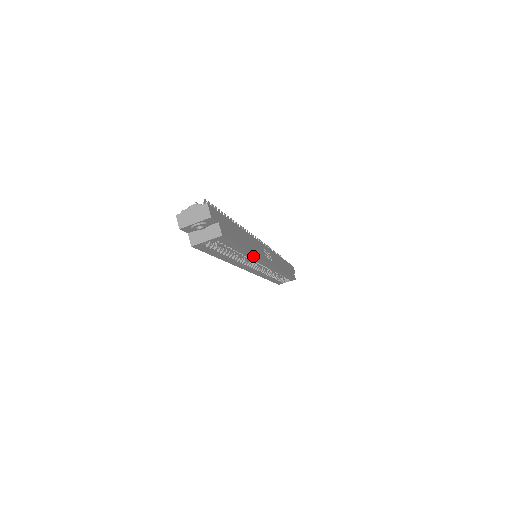
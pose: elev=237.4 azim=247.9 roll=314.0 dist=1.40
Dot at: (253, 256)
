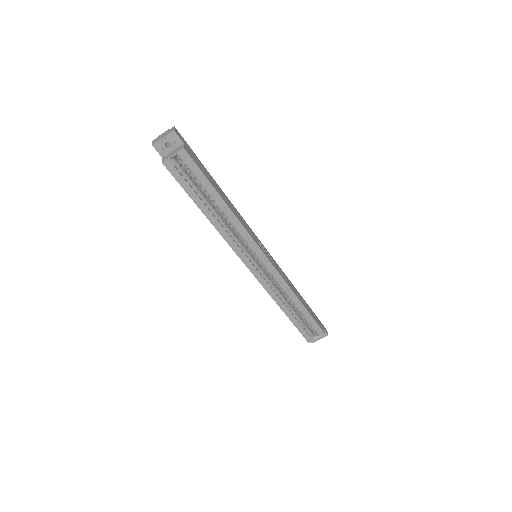
Dot at: (237, 221)
